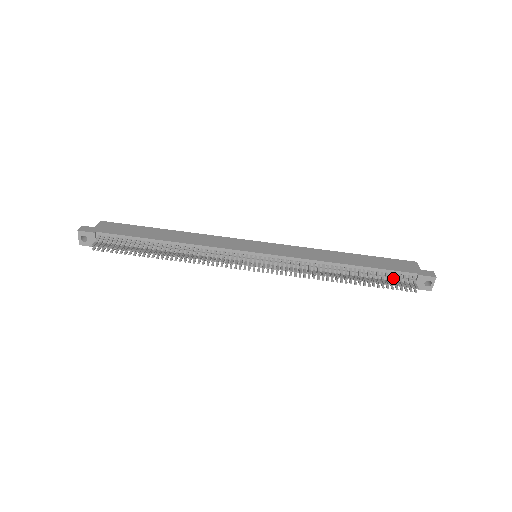
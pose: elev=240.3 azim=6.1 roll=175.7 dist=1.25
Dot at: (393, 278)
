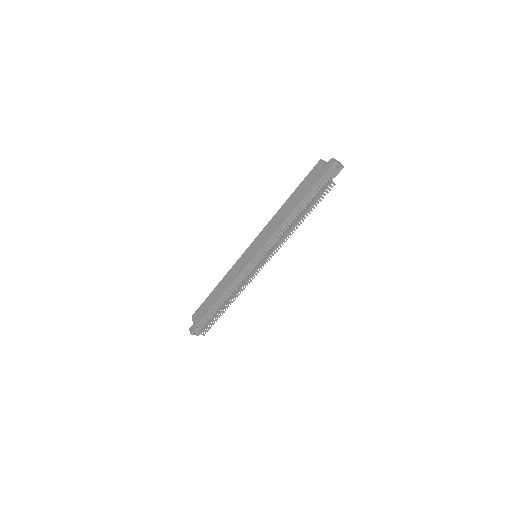
Dot at: (318, 189)
